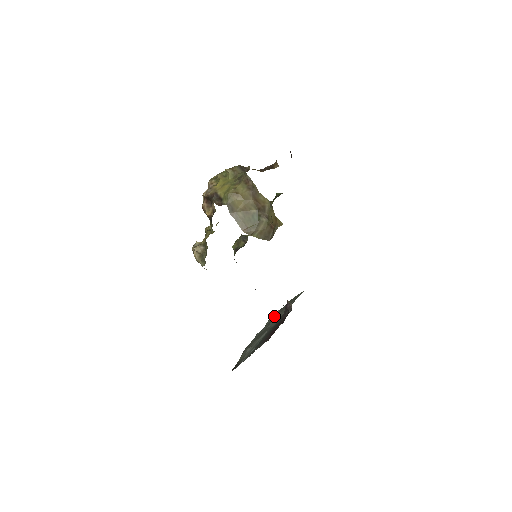
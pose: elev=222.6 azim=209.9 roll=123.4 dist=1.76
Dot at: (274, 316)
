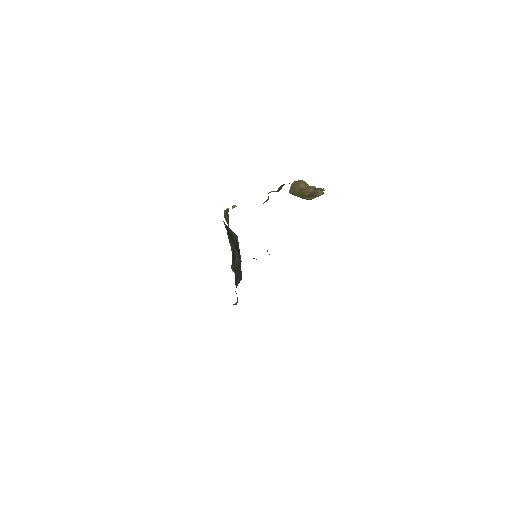
Dot at: occluded
